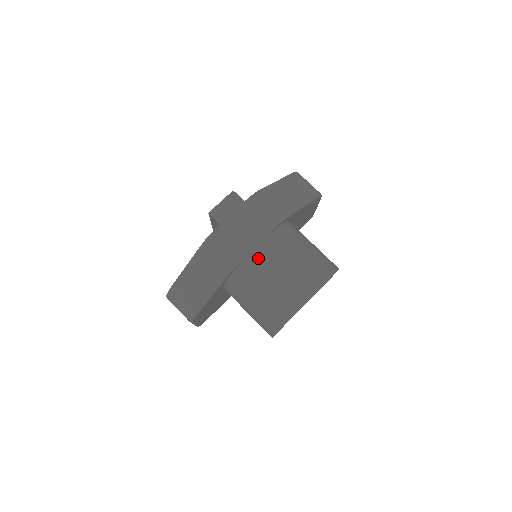
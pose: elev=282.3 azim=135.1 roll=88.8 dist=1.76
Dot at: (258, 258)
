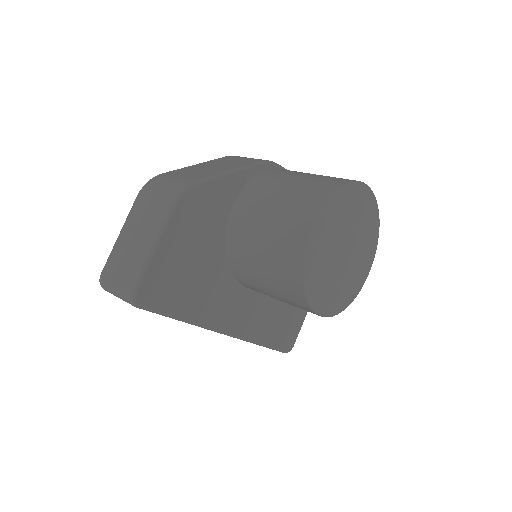
Dot at: occluded
